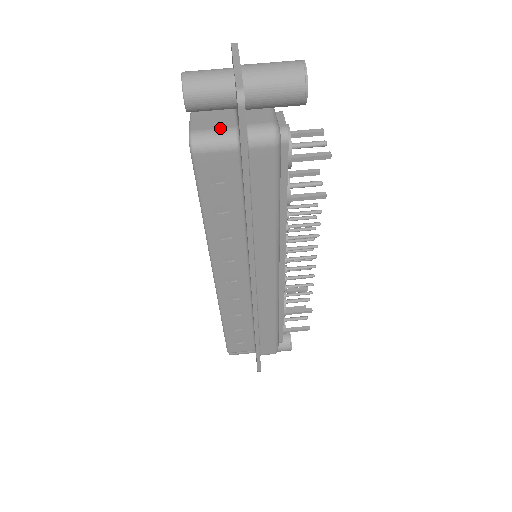
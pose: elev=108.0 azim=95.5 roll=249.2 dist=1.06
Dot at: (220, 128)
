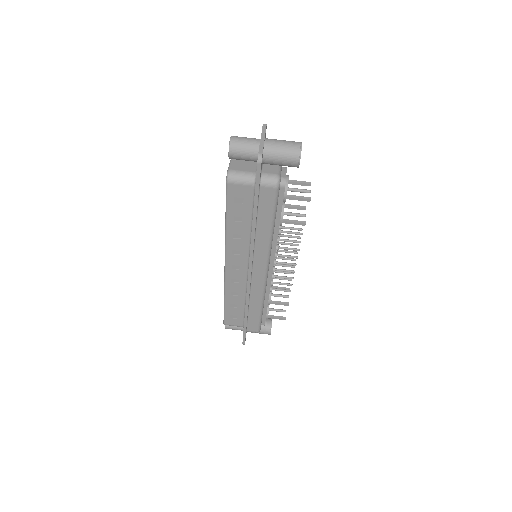
Dot at: (246, 171)
